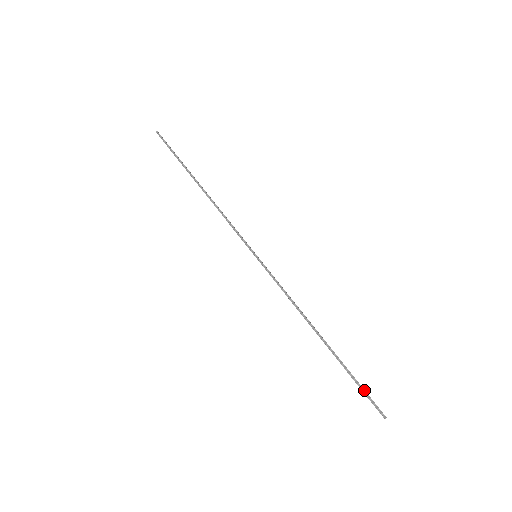
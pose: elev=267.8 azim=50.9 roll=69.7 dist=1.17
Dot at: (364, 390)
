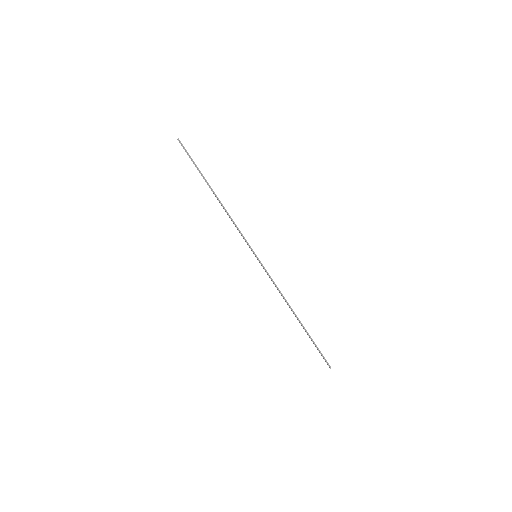
Dot at: (320, 351)
